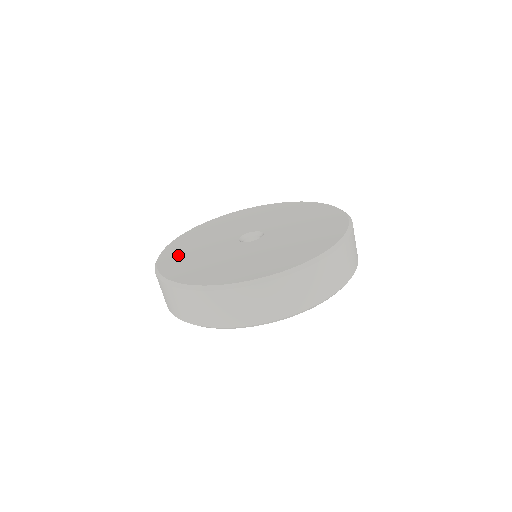
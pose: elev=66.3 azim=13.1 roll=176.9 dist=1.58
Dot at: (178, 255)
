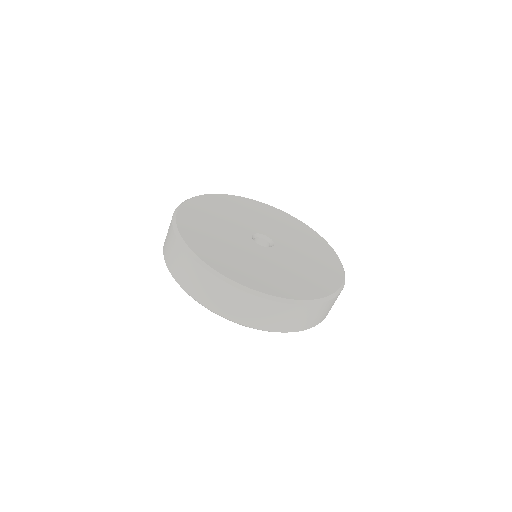
Dot at: (199, 232)
